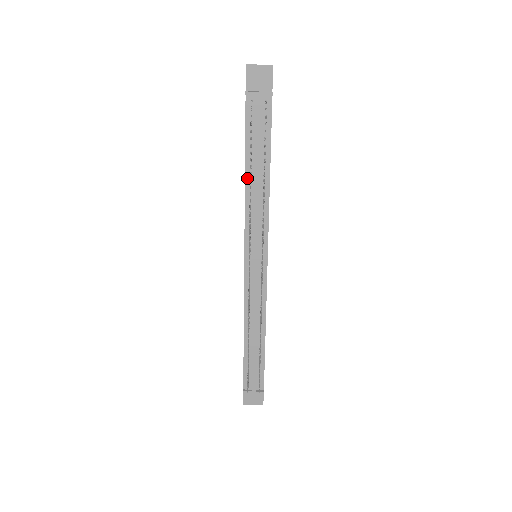
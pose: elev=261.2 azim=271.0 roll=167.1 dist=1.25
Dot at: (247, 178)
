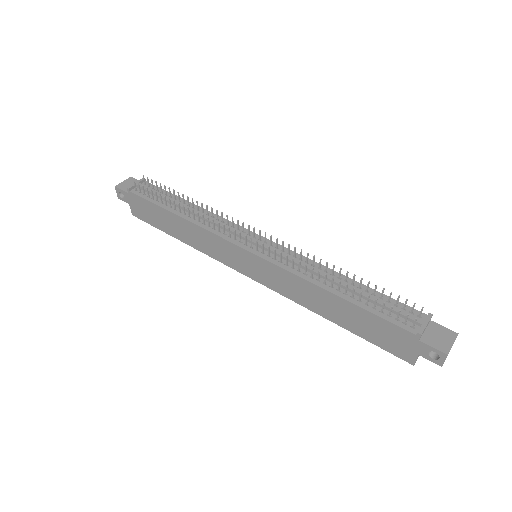
Dot at: (181, 216)
